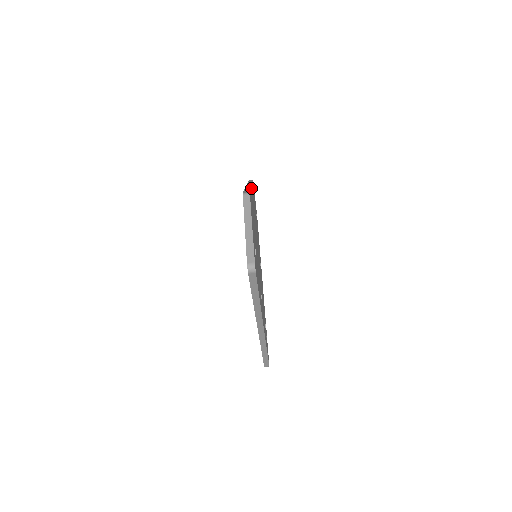
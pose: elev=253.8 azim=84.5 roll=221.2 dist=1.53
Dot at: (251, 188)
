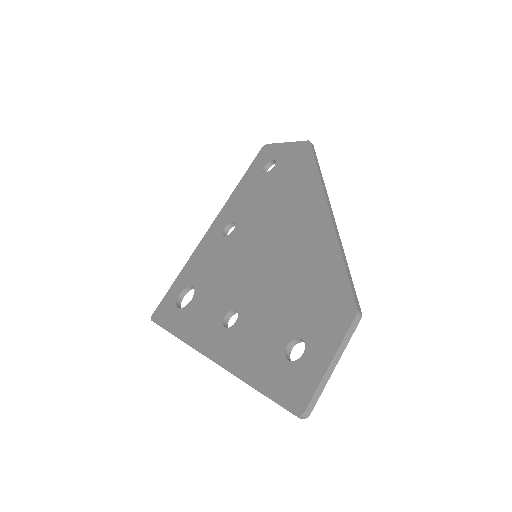
Dot at: (338, 238)
